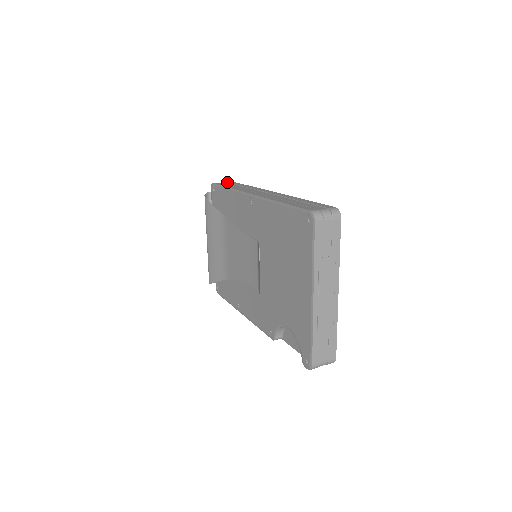
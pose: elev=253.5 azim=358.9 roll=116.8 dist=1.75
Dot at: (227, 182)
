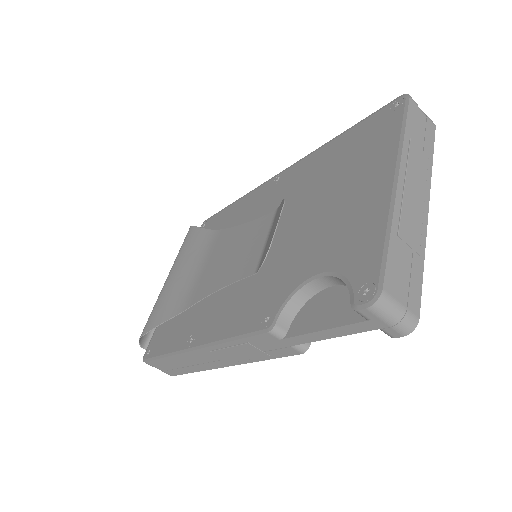
Dot at: occluded
